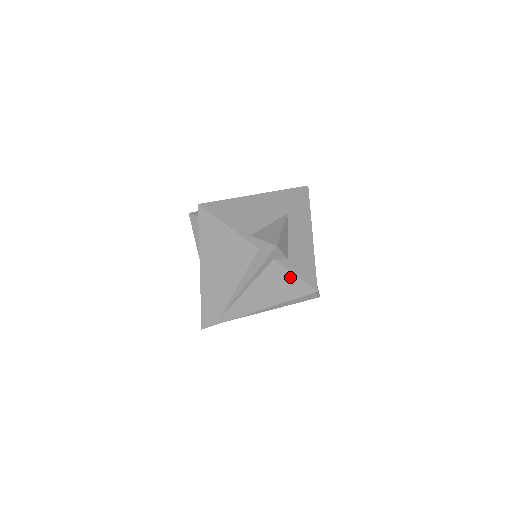
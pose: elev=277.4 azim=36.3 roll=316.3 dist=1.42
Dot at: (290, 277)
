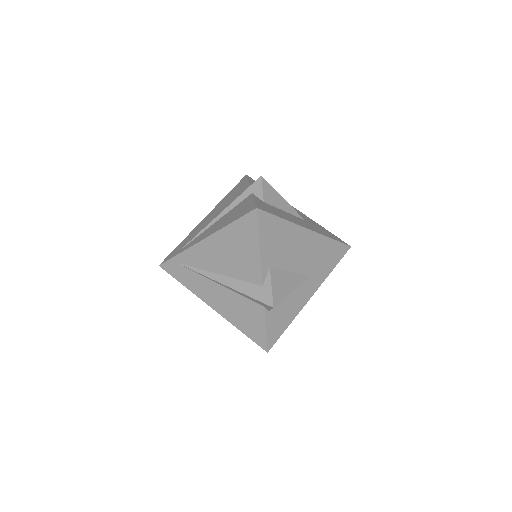
Dot at: (250, 203)
